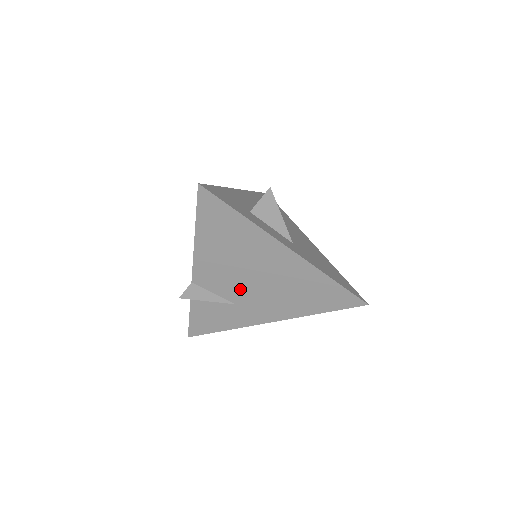
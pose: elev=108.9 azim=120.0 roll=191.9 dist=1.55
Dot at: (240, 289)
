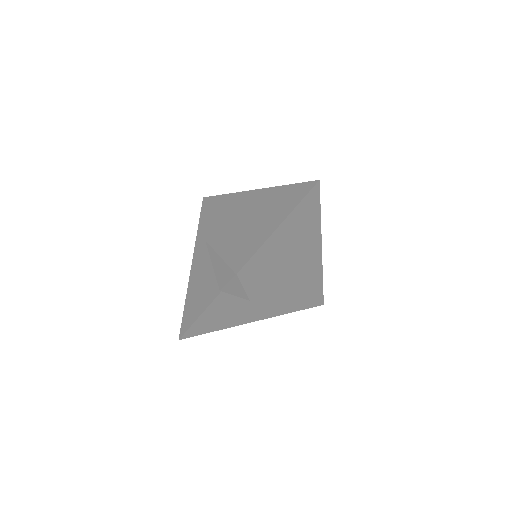
Dot at: (265, 285)
